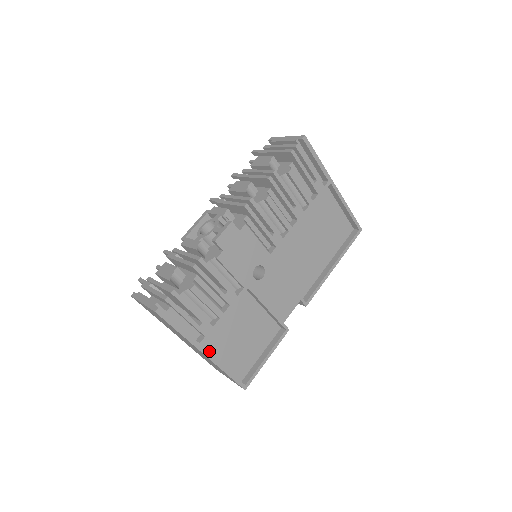
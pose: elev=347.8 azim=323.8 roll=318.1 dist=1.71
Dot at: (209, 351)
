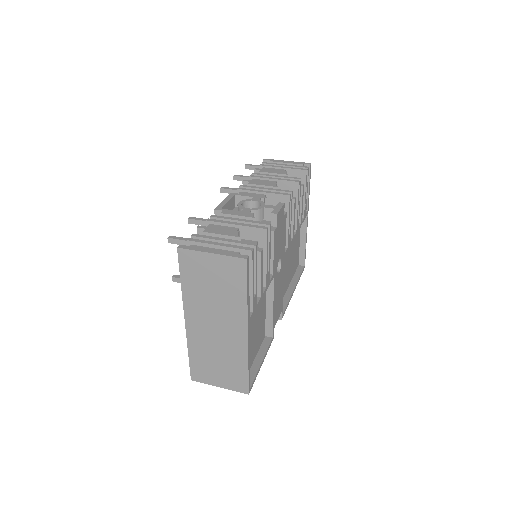
Dot at: occluded
